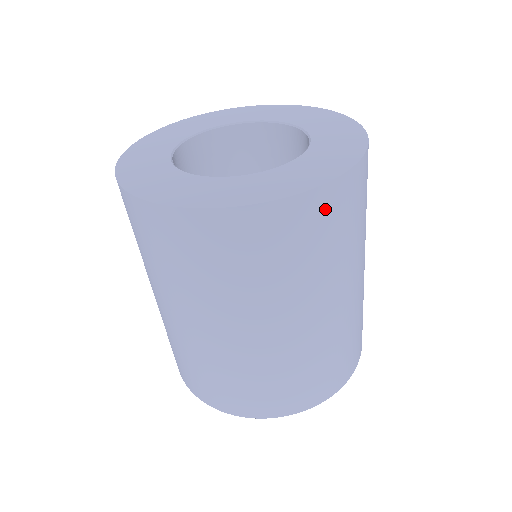
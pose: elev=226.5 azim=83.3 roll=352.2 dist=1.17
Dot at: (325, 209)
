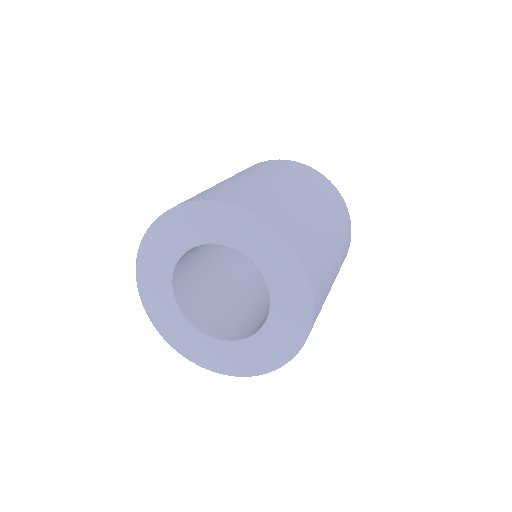
Dot at: occluded
